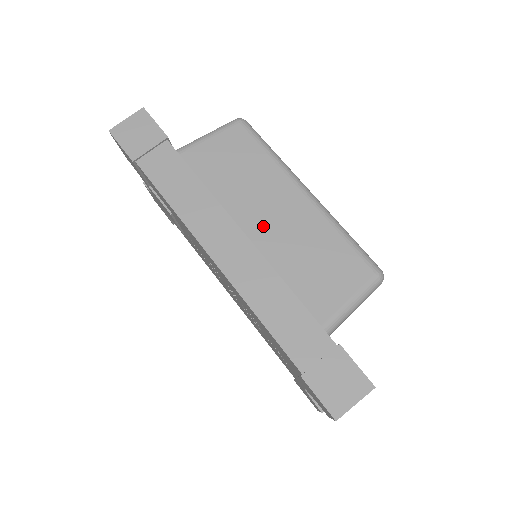
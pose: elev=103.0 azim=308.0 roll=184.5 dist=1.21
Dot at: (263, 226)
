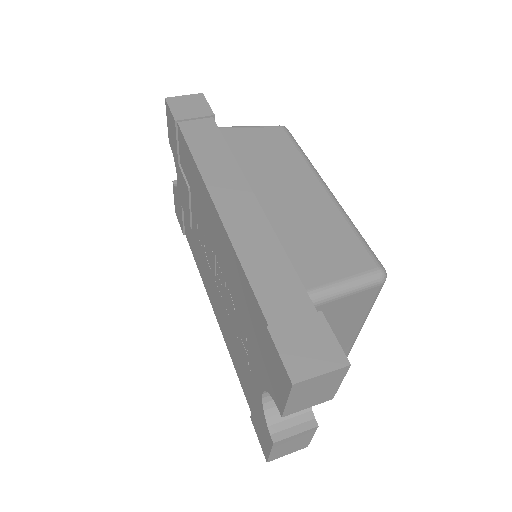
Dot at: (275, 196)
